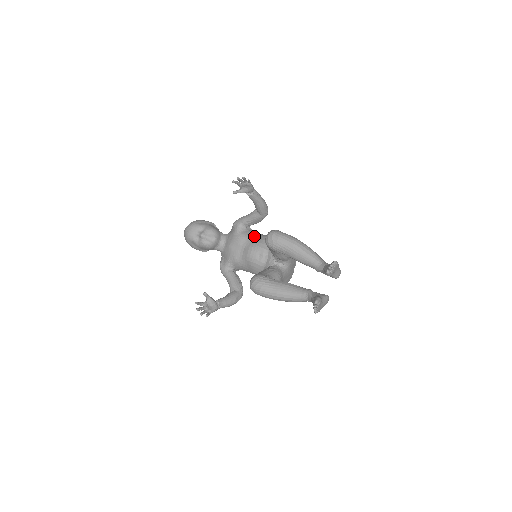
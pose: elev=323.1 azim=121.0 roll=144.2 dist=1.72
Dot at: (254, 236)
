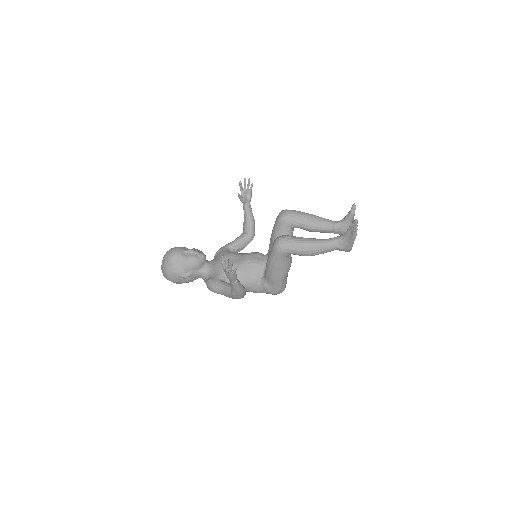
Dot at: occluded
